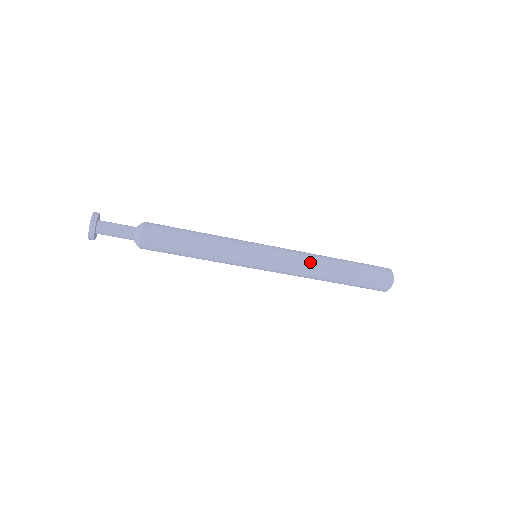
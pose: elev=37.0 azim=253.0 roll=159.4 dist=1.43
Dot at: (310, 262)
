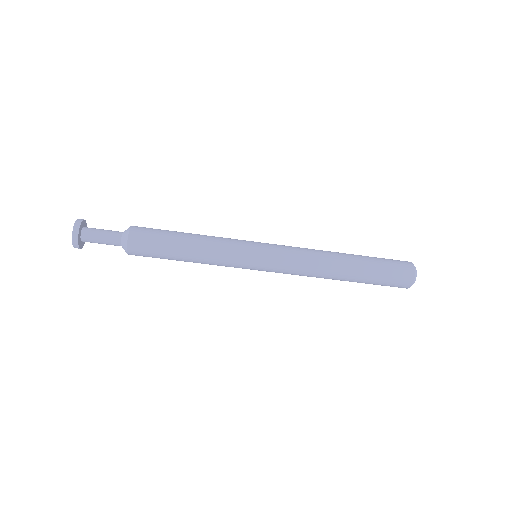
Dot at: (315, 269)
